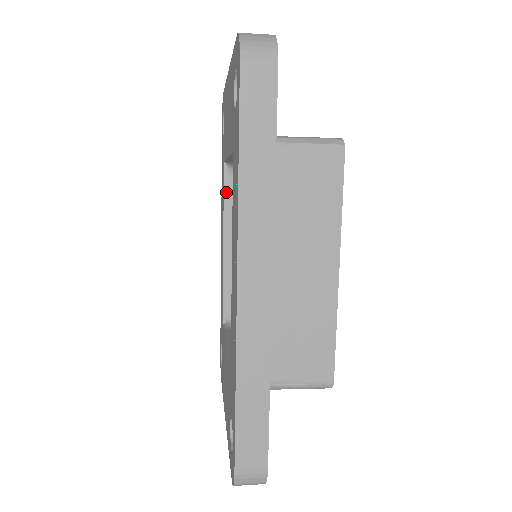
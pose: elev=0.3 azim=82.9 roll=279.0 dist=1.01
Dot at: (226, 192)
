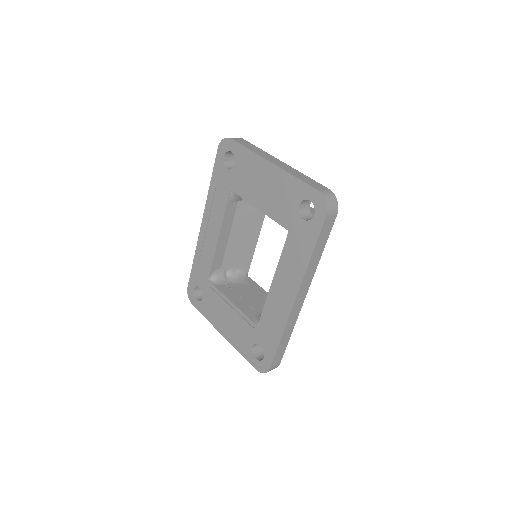
Dot at: (227, 207)
